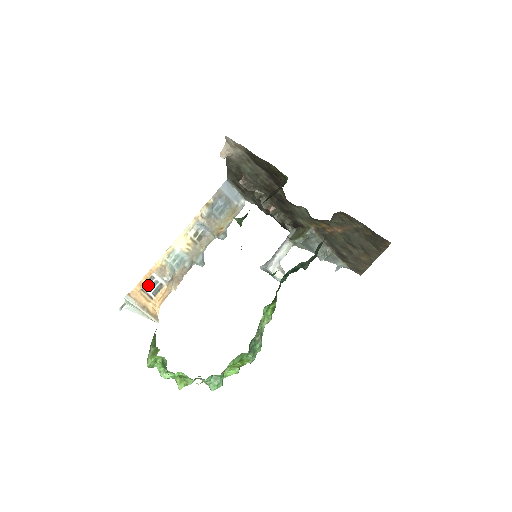
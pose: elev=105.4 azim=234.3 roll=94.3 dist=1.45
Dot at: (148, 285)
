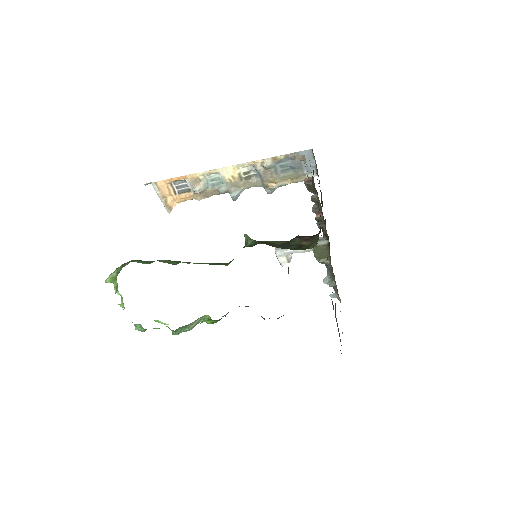
Dot at: (178, 183)
